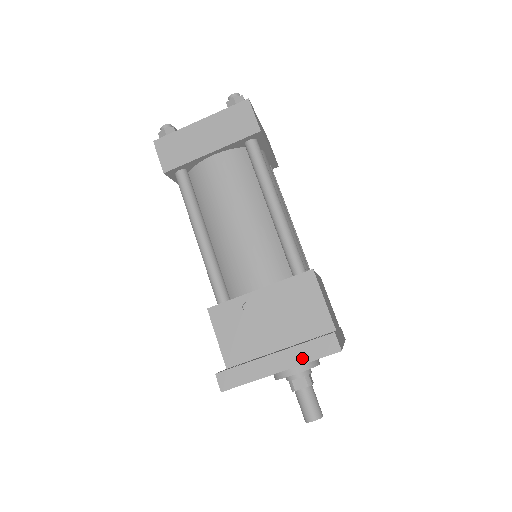
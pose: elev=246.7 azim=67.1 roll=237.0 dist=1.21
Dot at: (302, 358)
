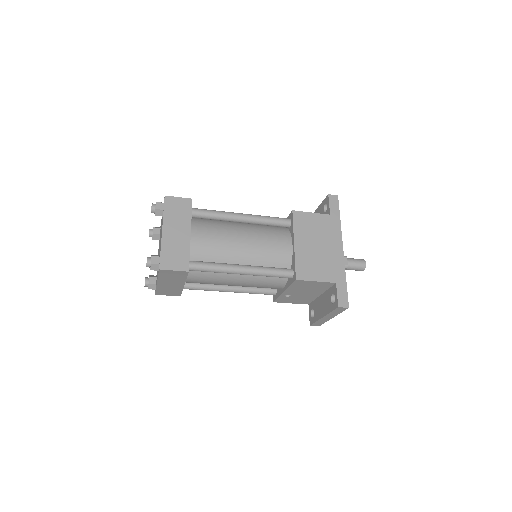
Dot at: (336, 314)
